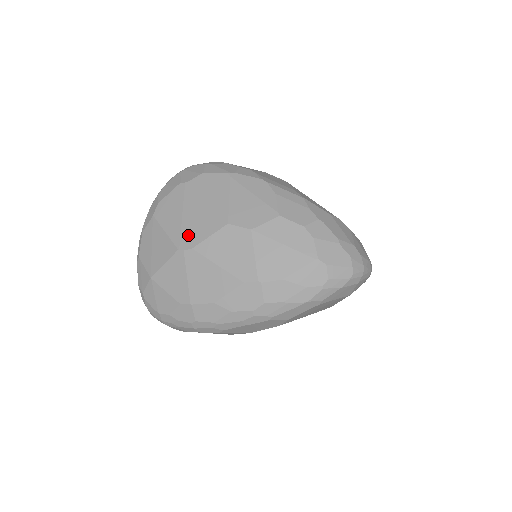
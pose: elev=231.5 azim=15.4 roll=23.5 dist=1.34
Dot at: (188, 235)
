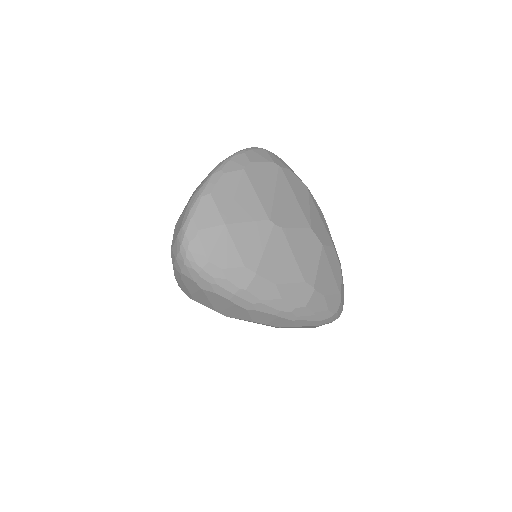
Dot at: (279, 213)
